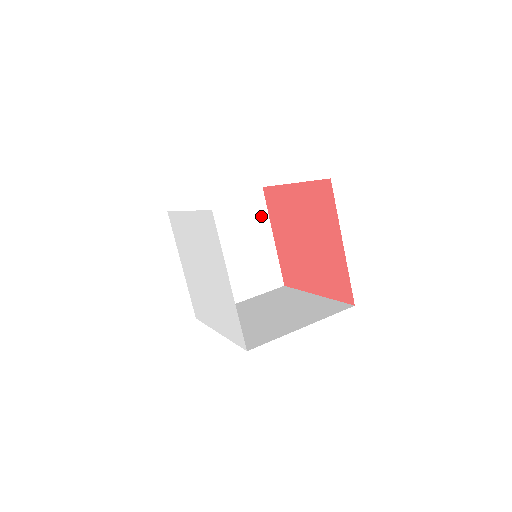
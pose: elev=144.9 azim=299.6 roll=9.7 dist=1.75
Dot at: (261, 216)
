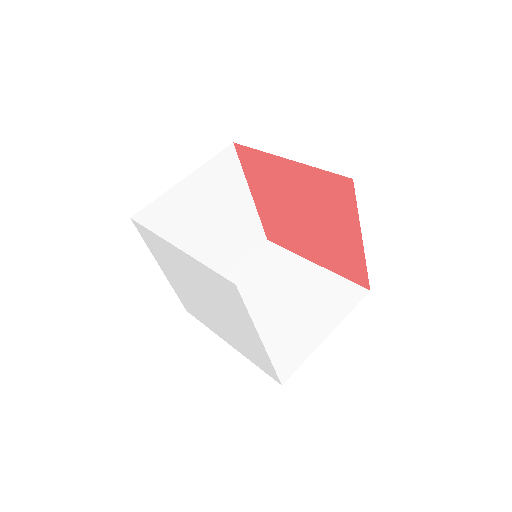
Dot at: (236, 177)
